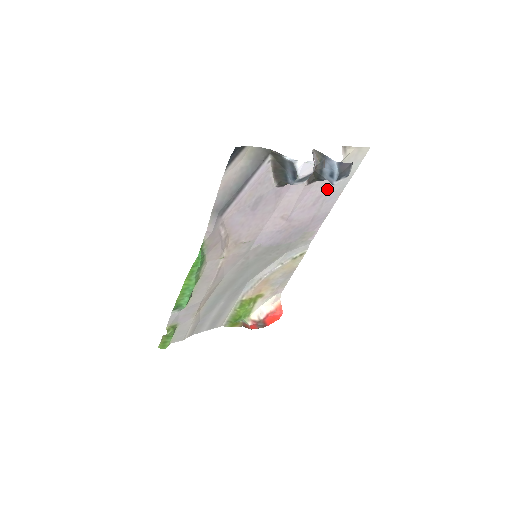
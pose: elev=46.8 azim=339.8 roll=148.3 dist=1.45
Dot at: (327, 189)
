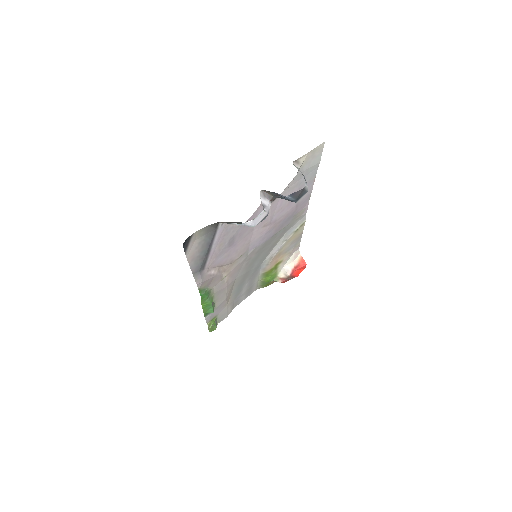
Dot at: (297, 187)
